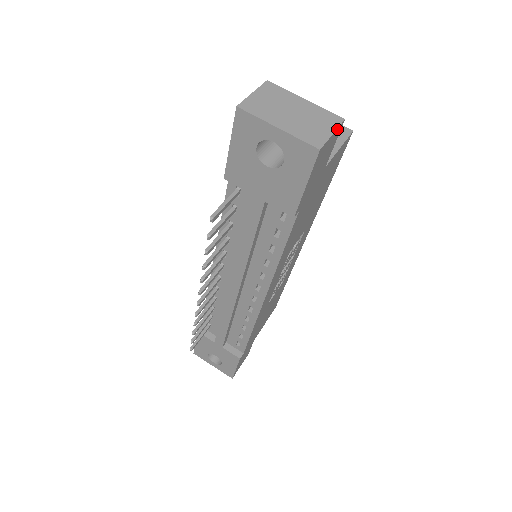
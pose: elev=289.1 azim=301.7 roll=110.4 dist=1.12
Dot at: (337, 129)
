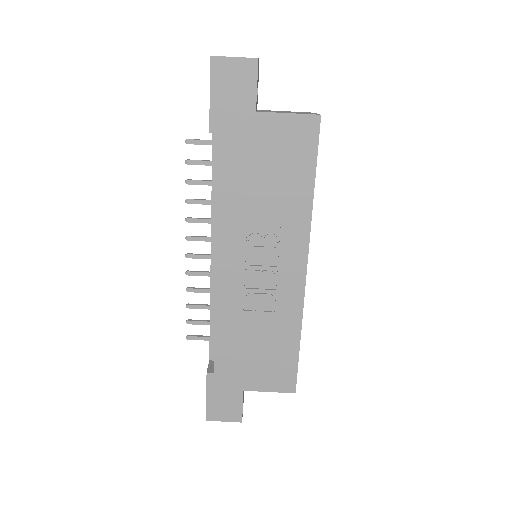
Dot at: (244, 59)
